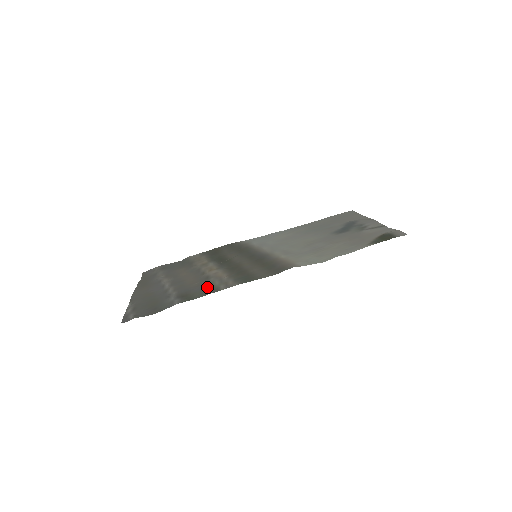
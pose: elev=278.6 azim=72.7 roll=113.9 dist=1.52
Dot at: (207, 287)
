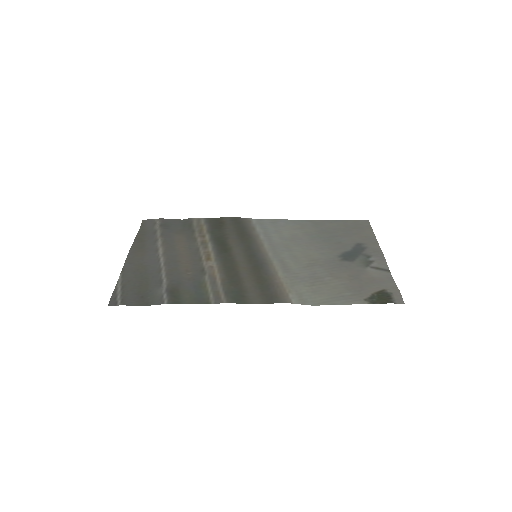
Dot at: (198, 289)
